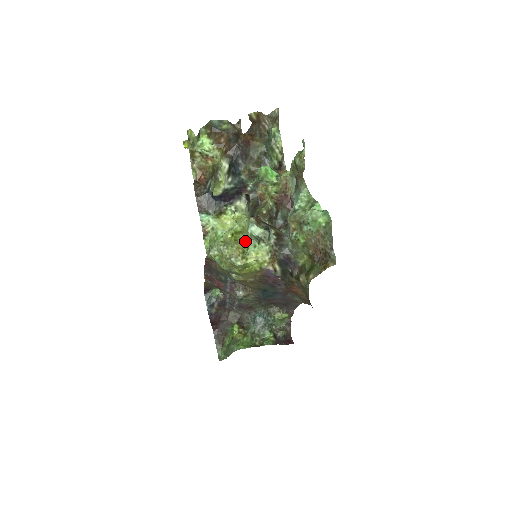
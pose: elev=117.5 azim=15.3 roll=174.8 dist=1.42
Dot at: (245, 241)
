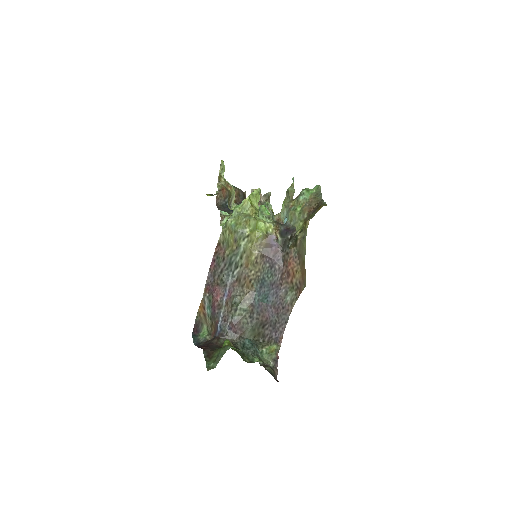
Dot at: (257, 209)
